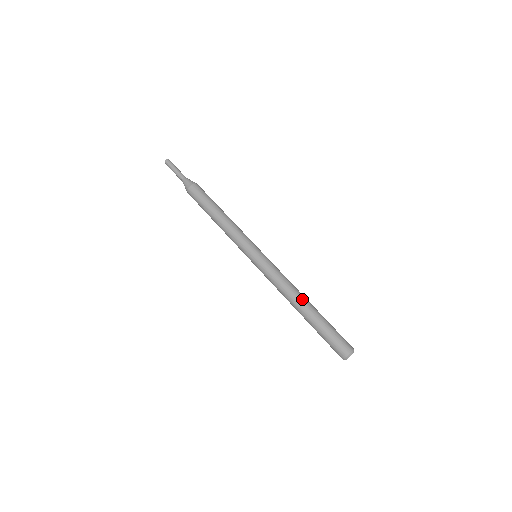
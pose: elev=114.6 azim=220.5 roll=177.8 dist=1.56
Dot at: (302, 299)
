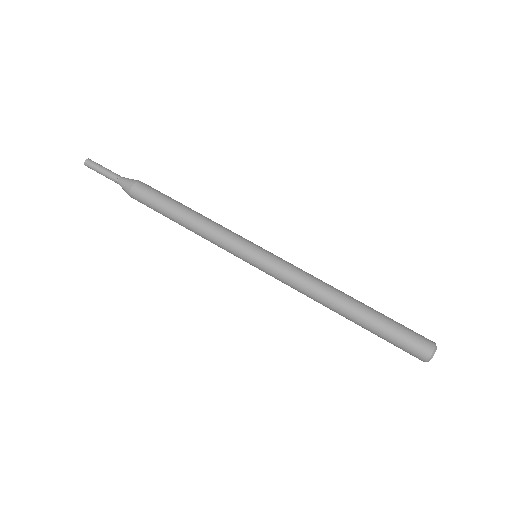
Dot at: (338, 302)
